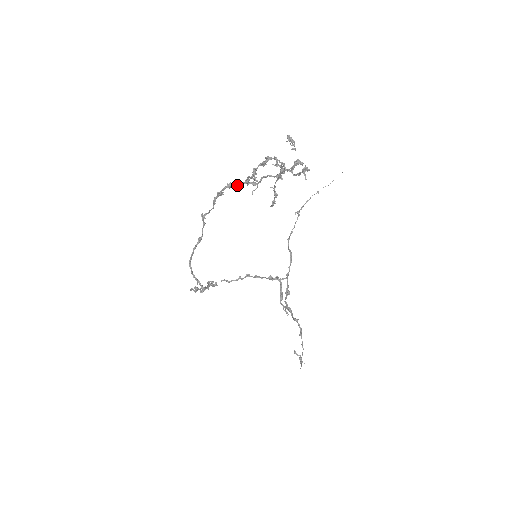
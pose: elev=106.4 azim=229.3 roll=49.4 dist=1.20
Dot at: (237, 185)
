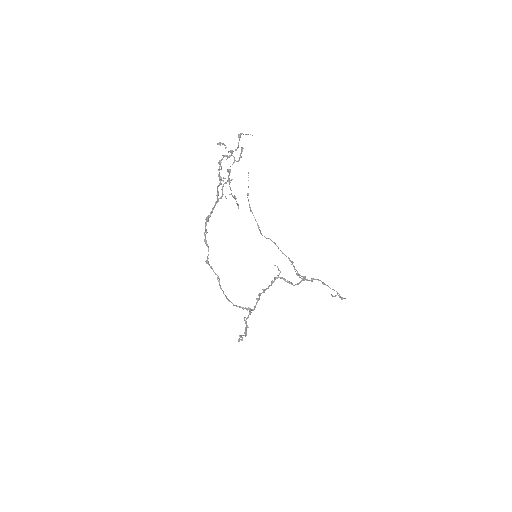
Dot at: (211, 213)
